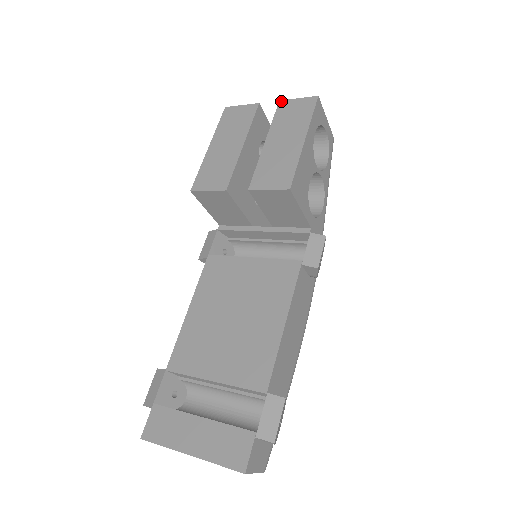
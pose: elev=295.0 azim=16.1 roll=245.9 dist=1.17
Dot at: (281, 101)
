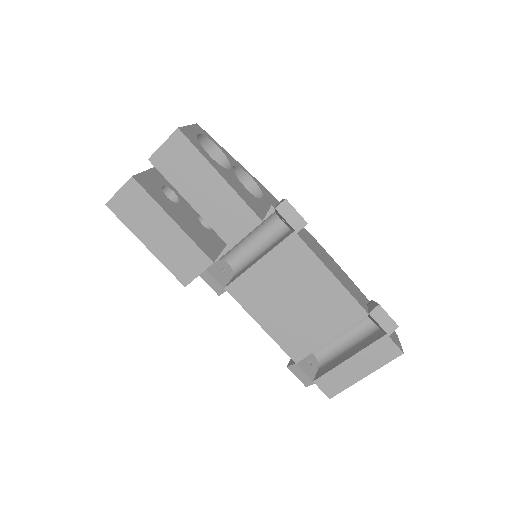
Dot at: (150, 159)
